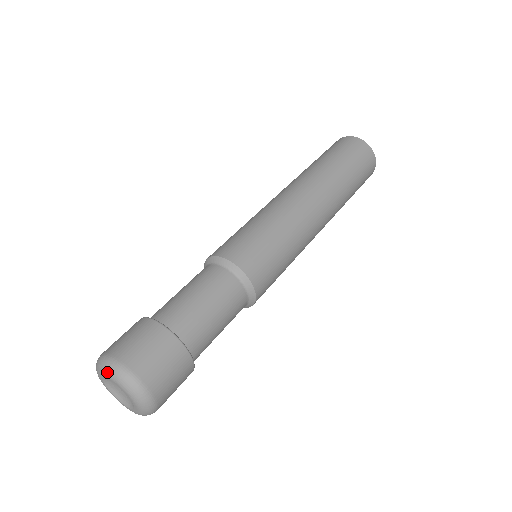
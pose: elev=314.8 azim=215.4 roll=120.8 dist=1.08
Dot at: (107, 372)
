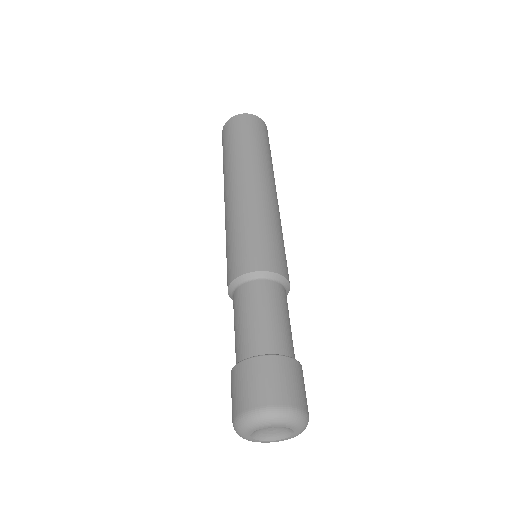
Dot at: (293, 423)
